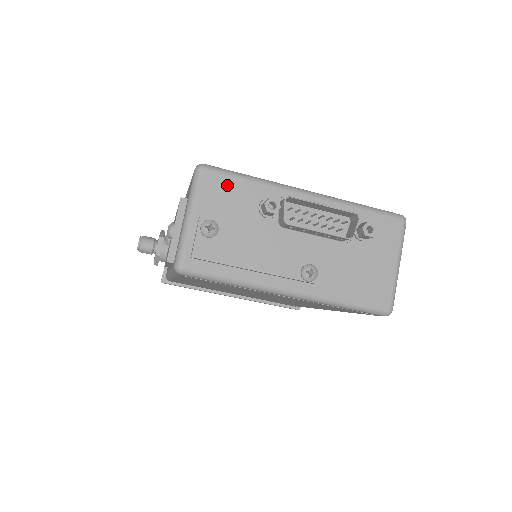
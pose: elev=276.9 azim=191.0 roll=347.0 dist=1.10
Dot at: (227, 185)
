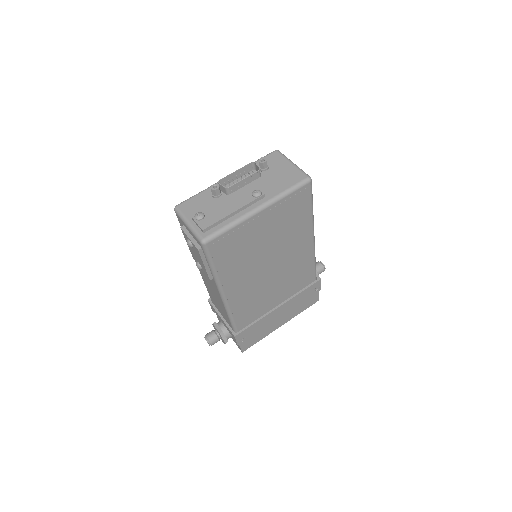
Dot at: (192, 202)
